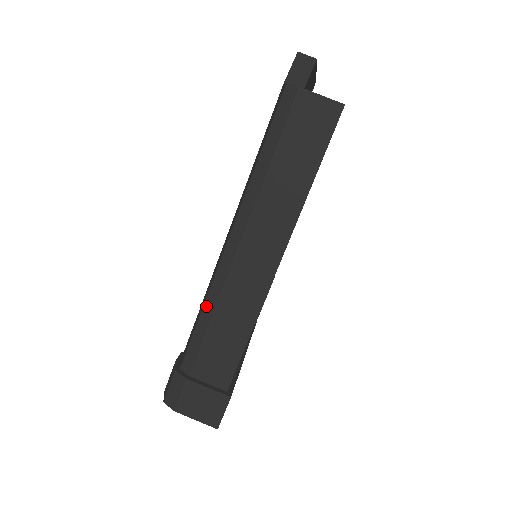
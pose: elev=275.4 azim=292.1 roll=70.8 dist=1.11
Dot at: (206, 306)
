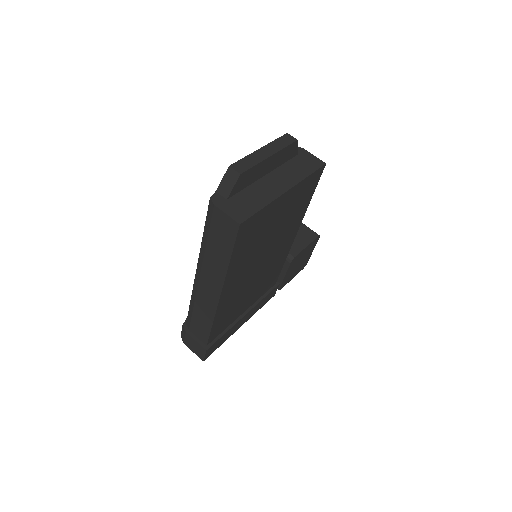
Dot at: (191, 300)
